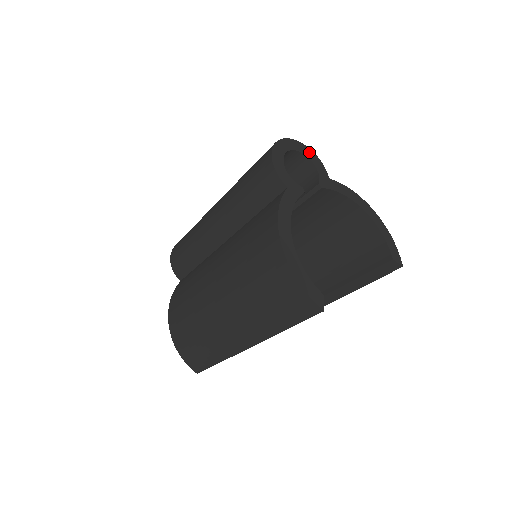
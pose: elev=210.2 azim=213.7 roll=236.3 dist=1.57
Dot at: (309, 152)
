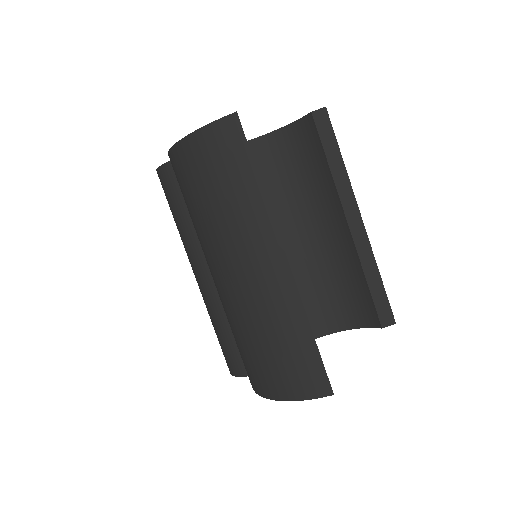
Dot at: occluded
